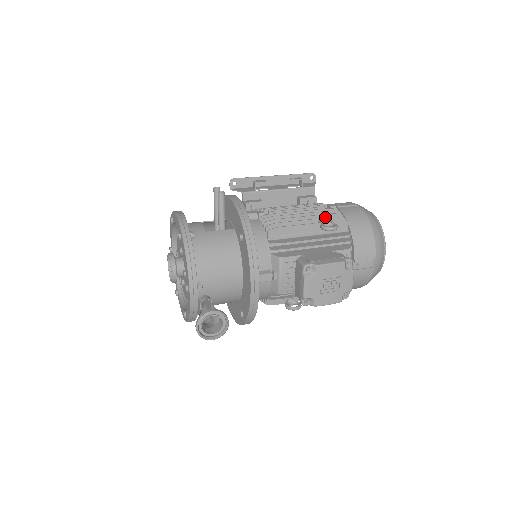
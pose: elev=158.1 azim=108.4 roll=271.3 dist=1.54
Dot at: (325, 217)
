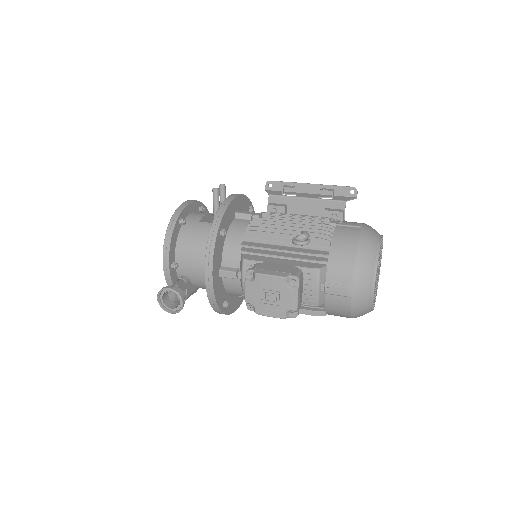
Dot at: (312, 231)
